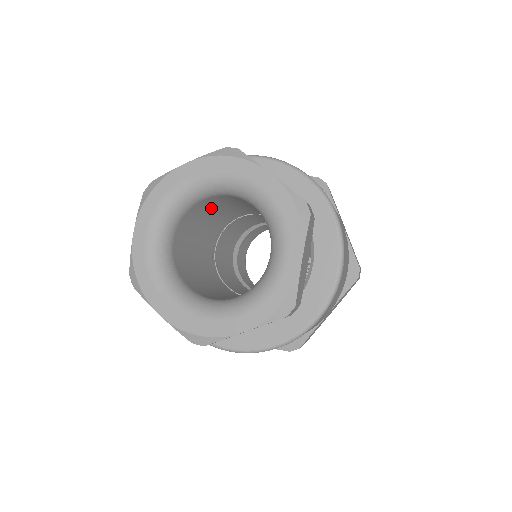
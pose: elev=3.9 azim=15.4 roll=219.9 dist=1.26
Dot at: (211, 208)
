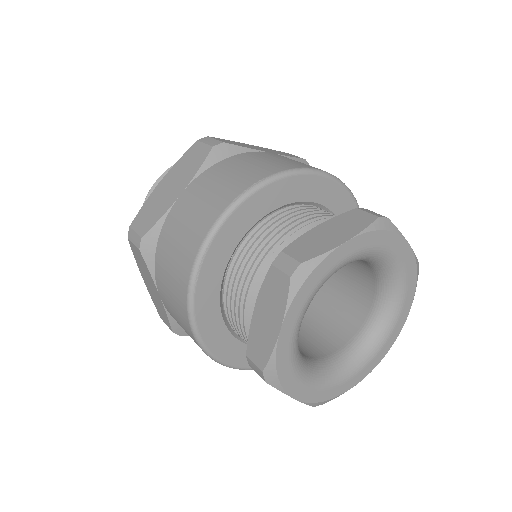
Dot at: occluded
